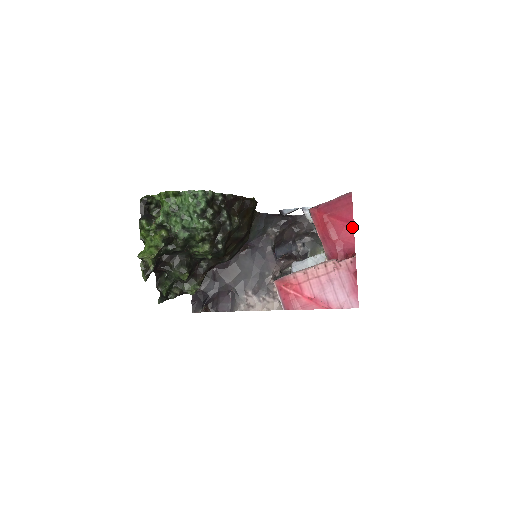
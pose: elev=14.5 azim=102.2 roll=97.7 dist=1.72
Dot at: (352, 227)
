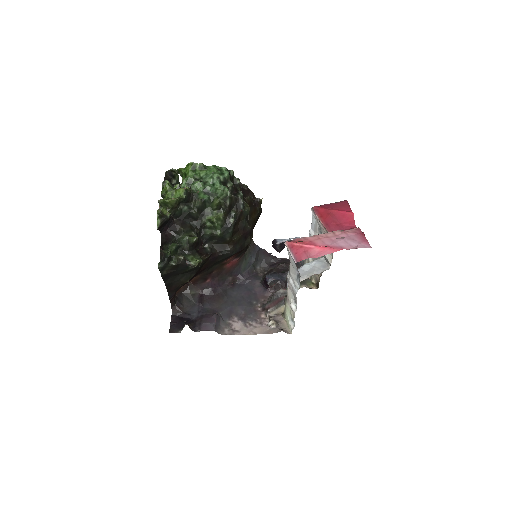
Dot at: (352, 214)
